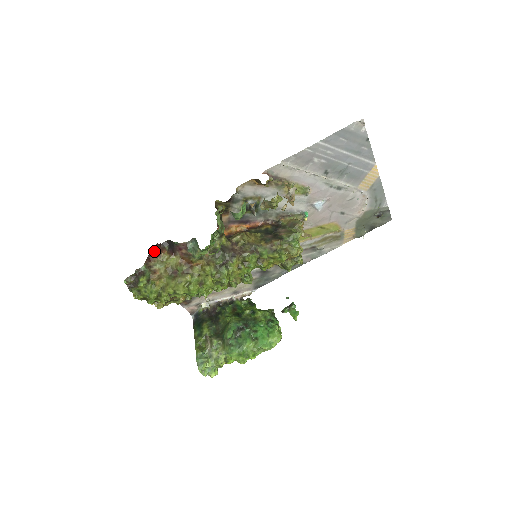
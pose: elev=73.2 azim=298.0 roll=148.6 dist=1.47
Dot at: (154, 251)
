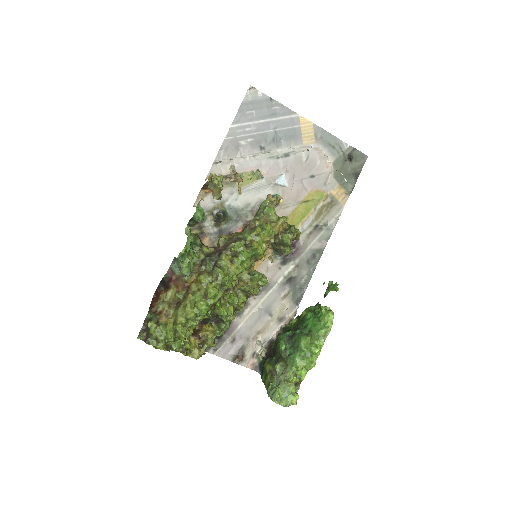
Dot at: (154, 299)
